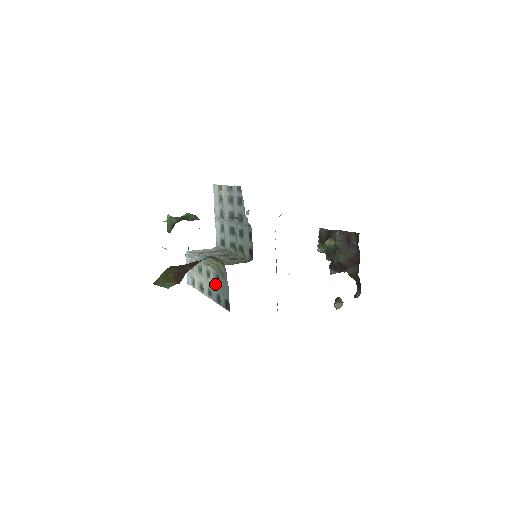
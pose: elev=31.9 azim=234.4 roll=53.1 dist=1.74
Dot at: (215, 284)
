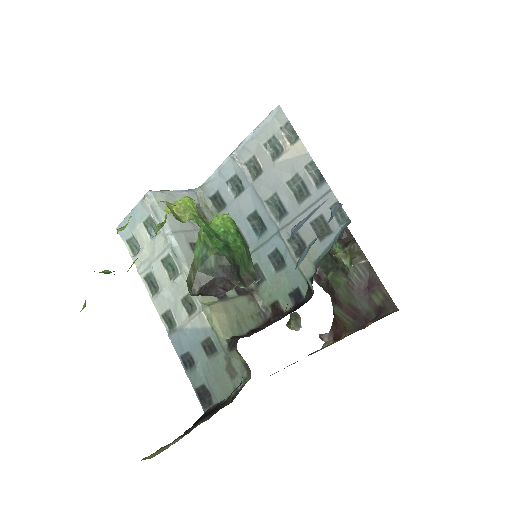
Dot at: (197, 341)
